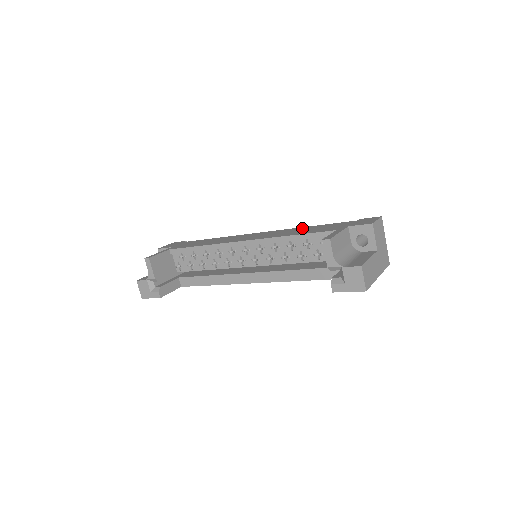
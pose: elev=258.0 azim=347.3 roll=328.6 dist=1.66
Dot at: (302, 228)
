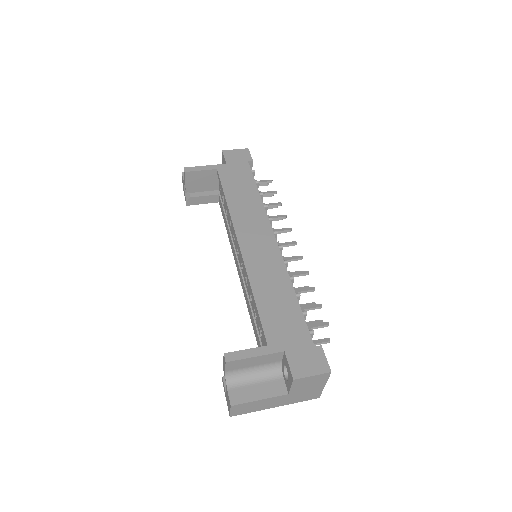
Dot at: (285, 288)
